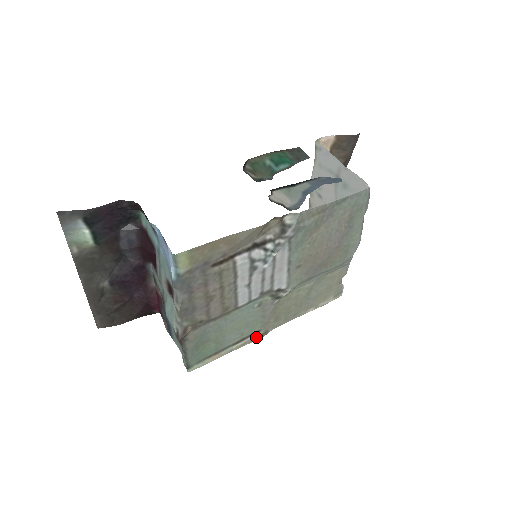
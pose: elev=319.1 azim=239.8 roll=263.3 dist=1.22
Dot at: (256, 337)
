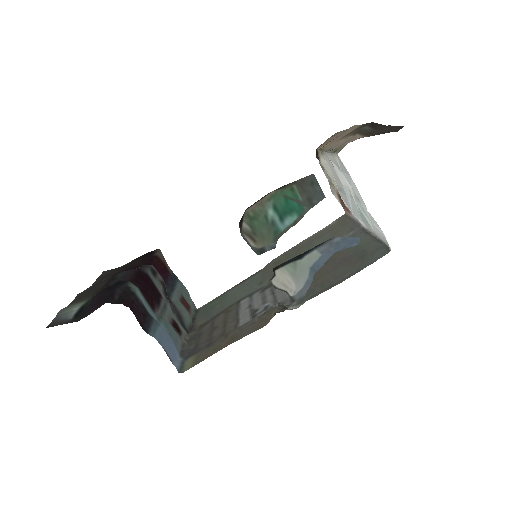
Dot at: (256, 272)
